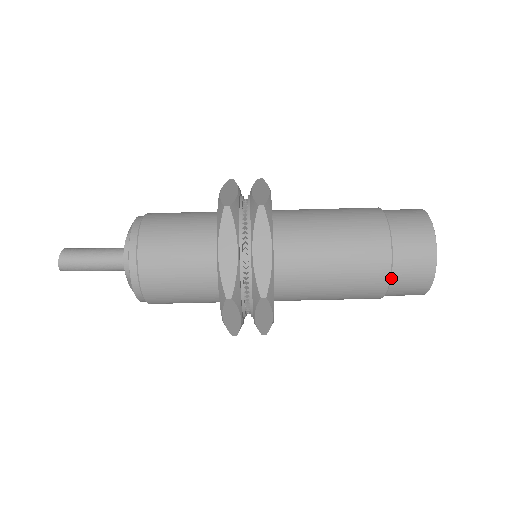
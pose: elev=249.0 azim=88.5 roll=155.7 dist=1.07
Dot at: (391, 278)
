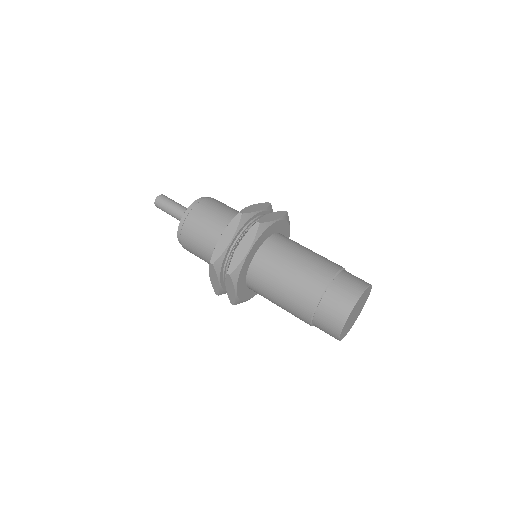
Dot at: (331, 283)
